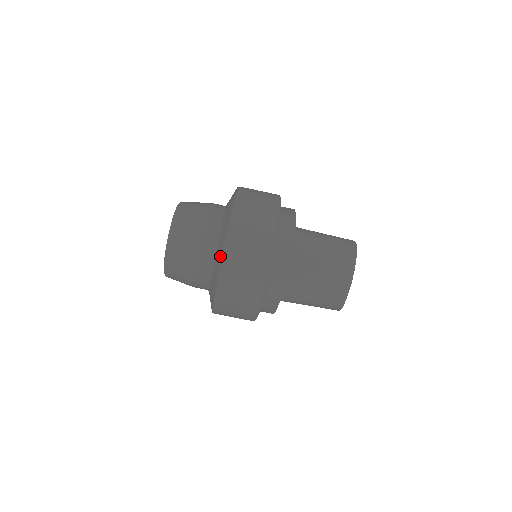
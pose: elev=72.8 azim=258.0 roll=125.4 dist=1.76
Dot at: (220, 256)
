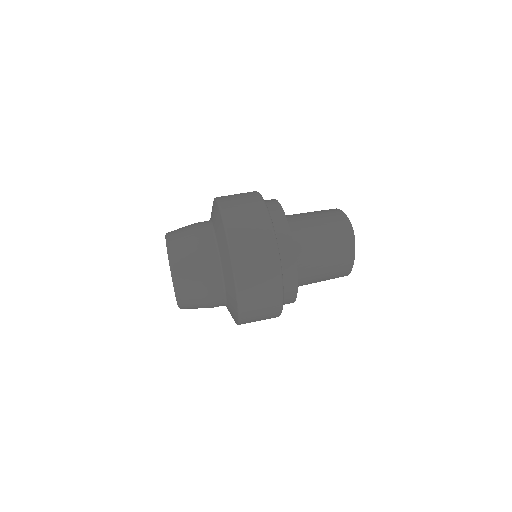
Dot at: (213, 205)
